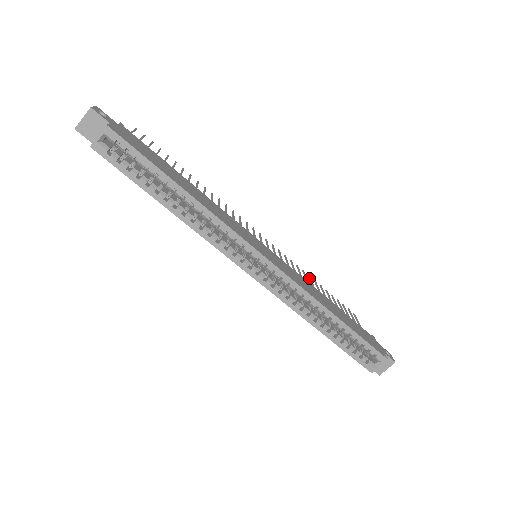
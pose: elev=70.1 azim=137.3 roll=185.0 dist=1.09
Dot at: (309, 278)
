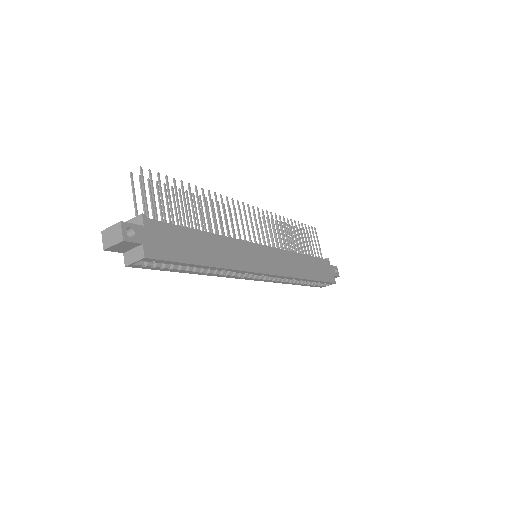
Dot at: (288, 224)
